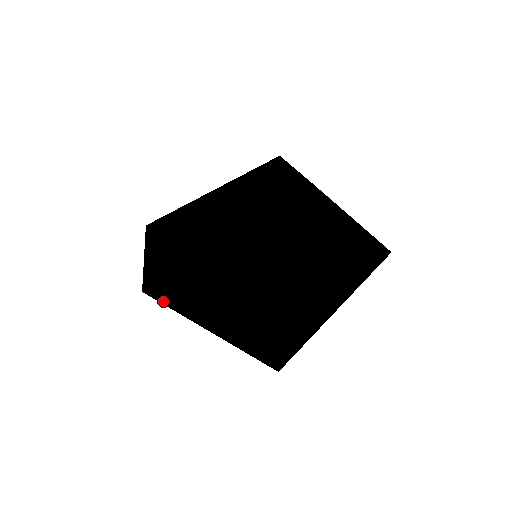
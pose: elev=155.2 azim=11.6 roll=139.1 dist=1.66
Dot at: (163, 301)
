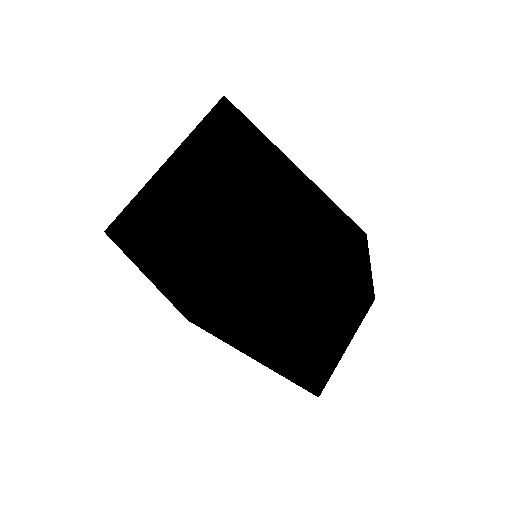
Dot at: (119, 247)
